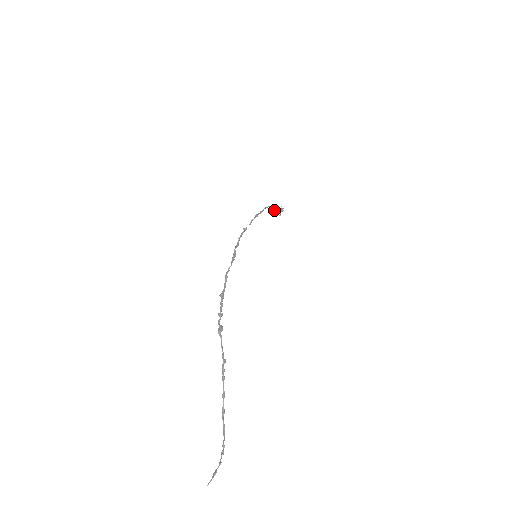
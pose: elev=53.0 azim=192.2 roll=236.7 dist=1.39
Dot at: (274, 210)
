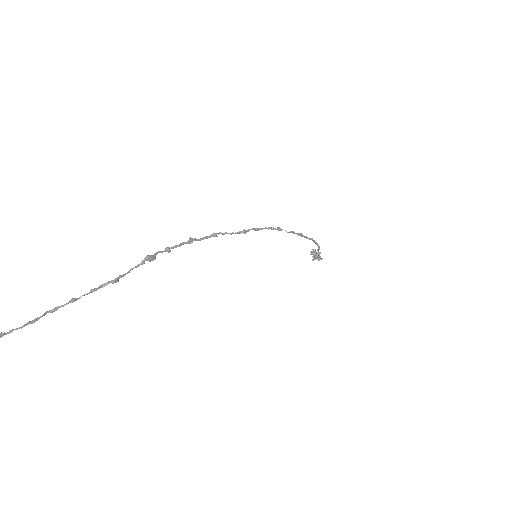
Dot at: (315, 250)
